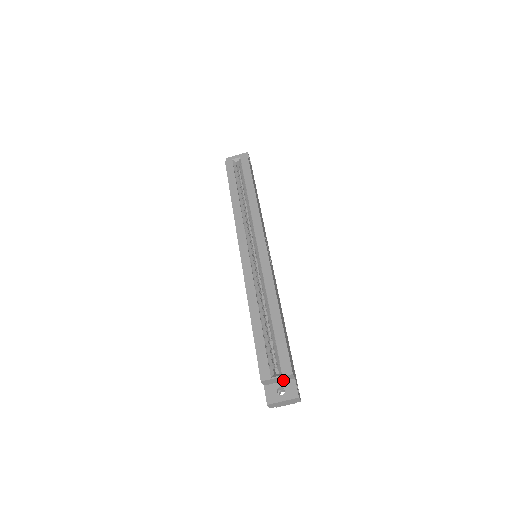
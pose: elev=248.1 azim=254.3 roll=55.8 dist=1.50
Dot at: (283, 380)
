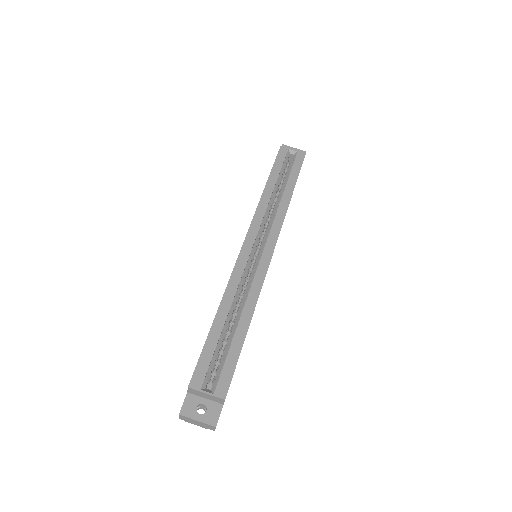
Dot at: (210, 399)
